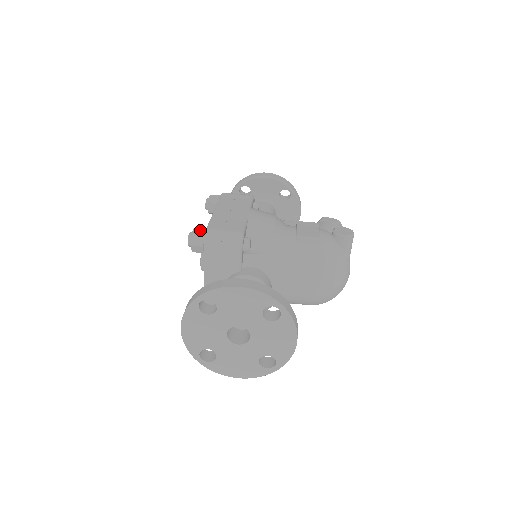
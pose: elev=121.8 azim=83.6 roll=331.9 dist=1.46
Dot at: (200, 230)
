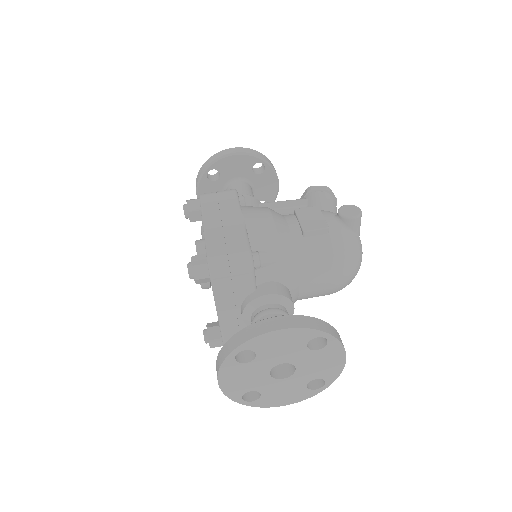
Dot at: (199, 259)
